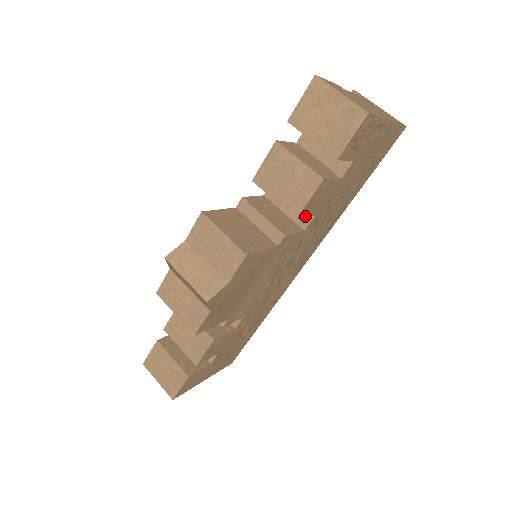
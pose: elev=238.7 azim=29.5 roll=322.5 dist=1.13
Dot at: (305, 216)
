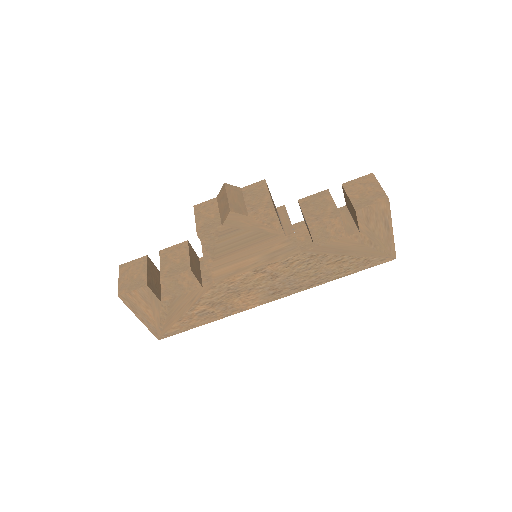
Dot at: (312, 236)
